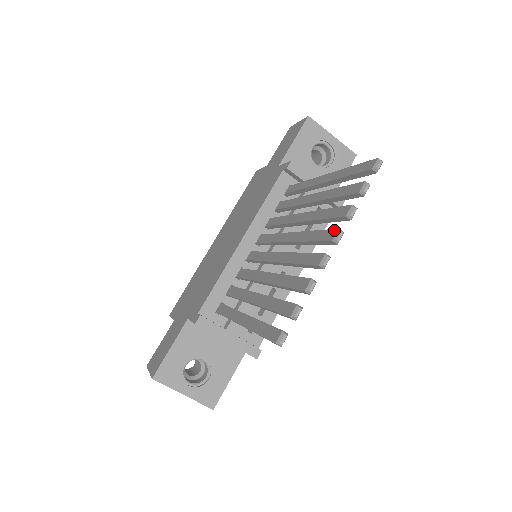
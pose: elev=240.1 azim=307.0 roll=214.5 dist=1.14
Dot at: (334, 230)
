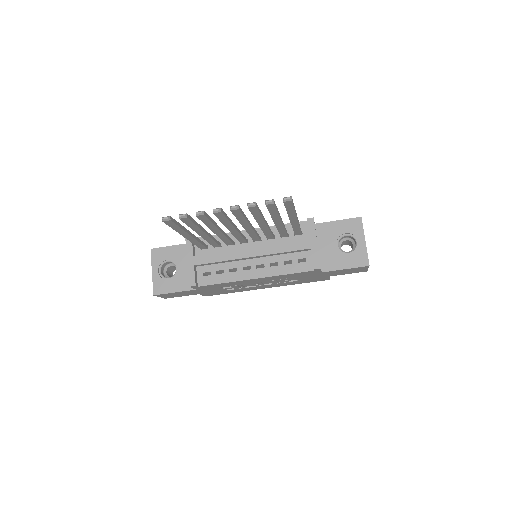
Dot at: (238, 206)
